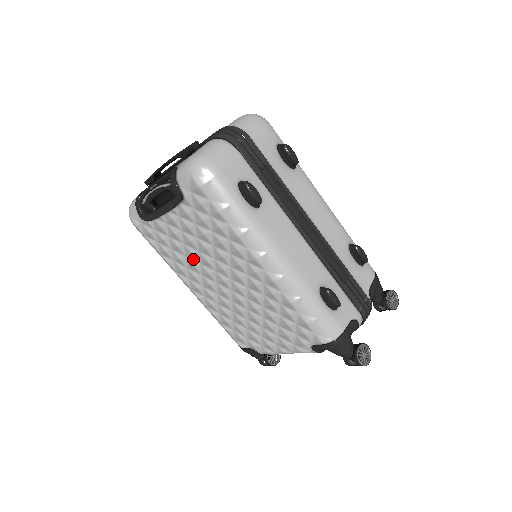
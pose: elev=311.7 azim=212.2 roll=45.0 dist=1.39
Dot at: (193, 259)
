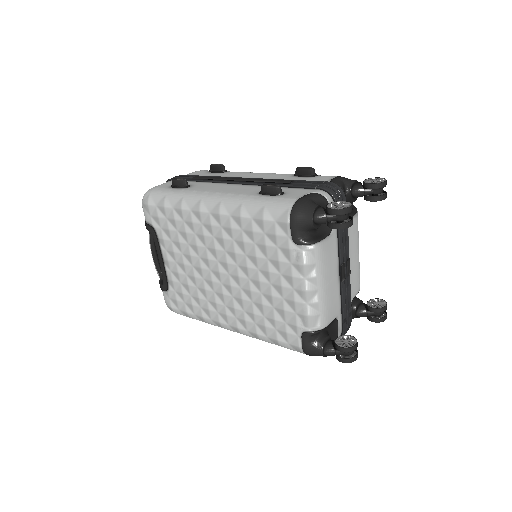
Dot at: (199, 282)
